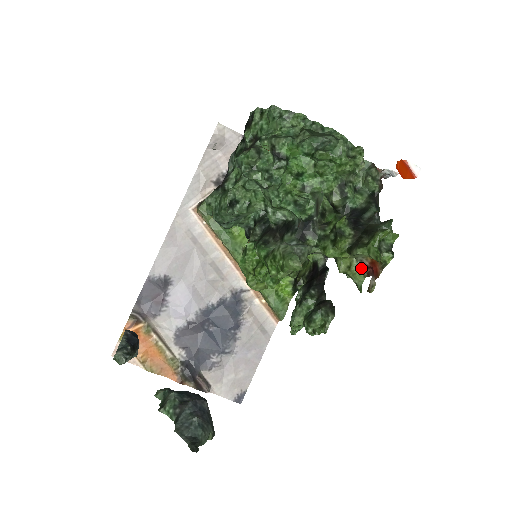
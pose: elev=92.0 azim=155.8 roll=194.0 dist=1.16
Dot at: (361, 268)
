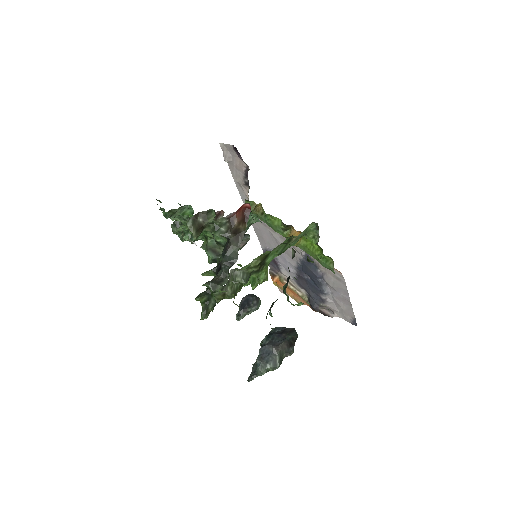
Dot at: (234, 303)
